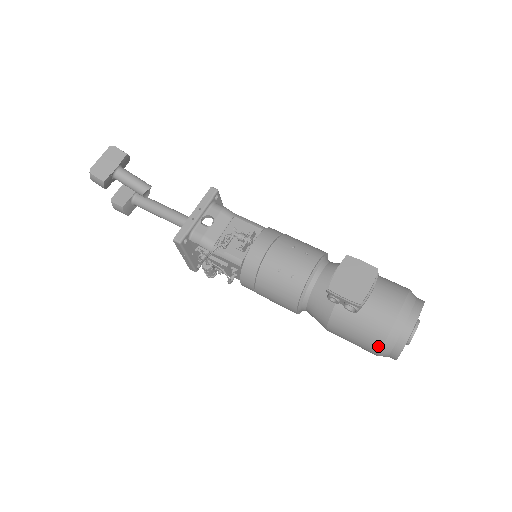
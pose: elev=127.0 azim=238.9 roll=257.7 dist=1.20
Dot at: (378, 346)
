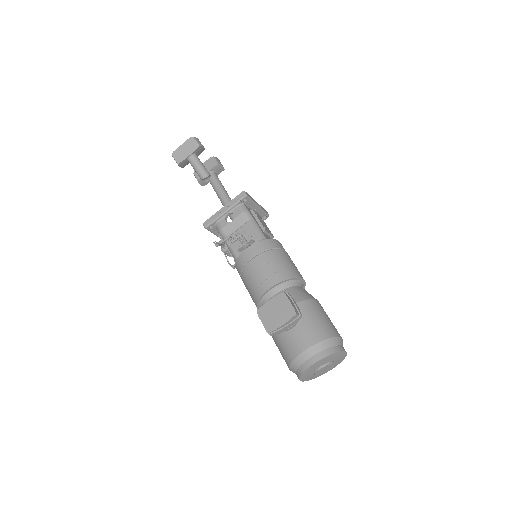
Dot at: (287, 365)
